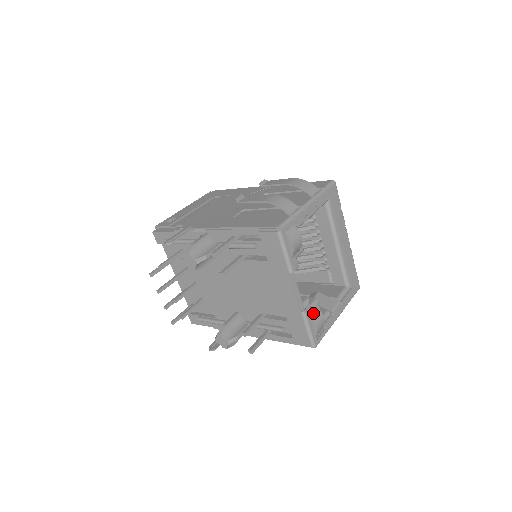
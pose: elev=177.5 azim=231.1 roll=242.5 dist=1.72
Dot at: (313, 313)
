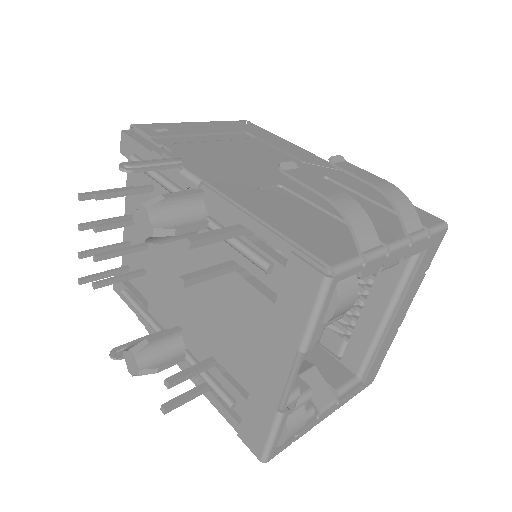
Dot at: (294, 414)
